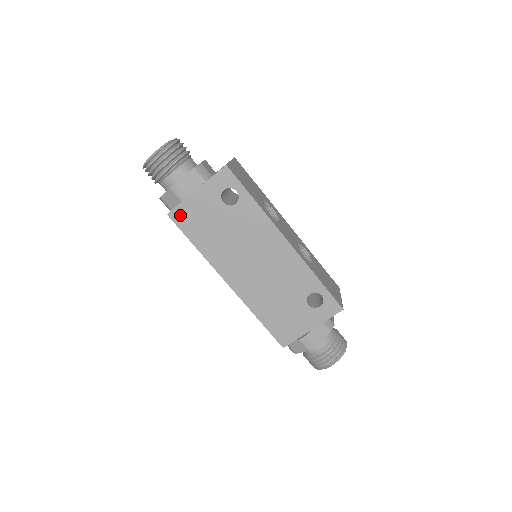
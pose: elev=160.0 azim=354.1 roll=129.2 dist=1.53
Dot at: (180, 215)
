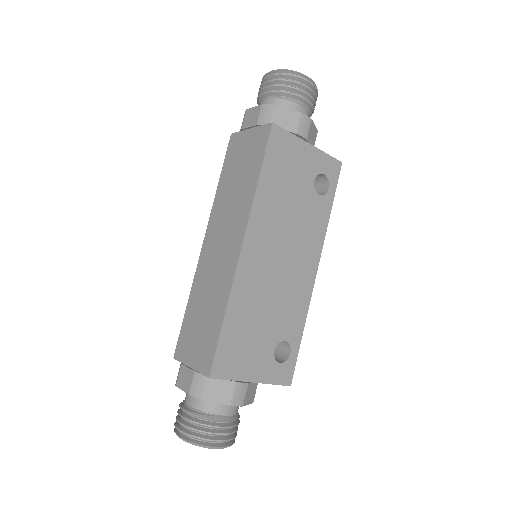
Dot at: (280, 139)
